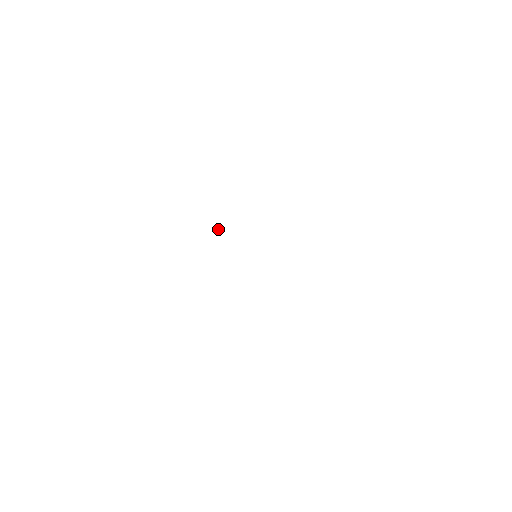
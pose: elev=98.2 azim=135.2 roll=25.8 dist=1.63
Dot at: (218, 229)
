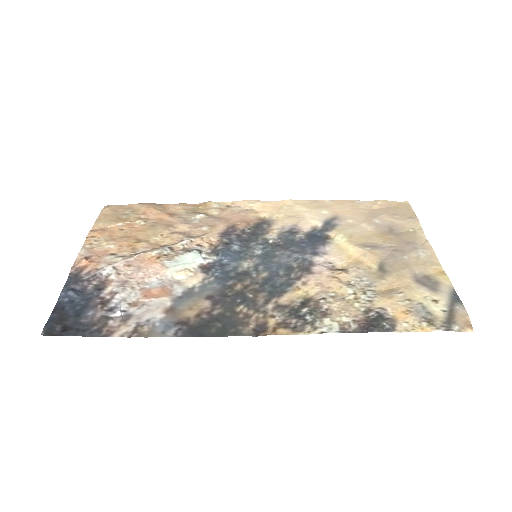
Dot at: (240, 312)
